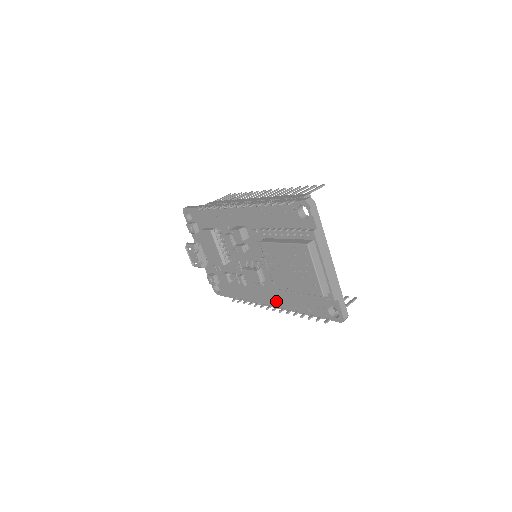
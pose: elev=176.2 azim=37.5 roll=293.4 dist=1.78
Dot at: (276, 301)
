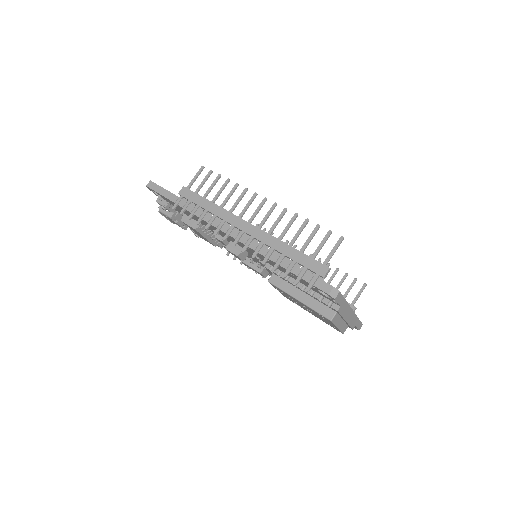
Dot at: occluded
